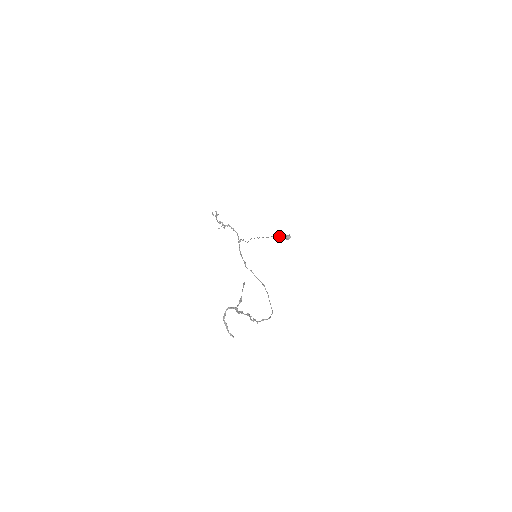
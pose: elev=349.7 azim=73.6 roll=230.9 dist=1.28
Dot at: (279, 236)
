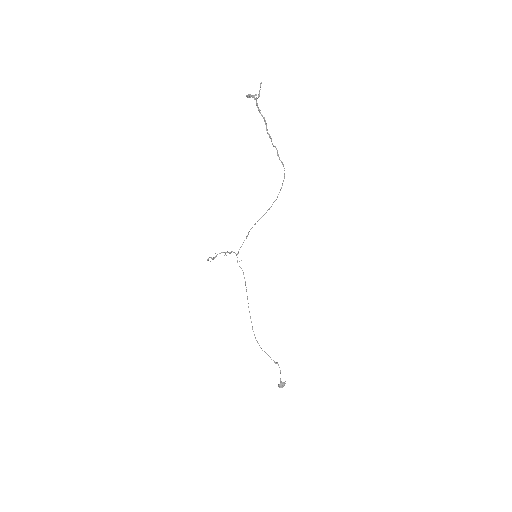
Dot at: (273, 360)
